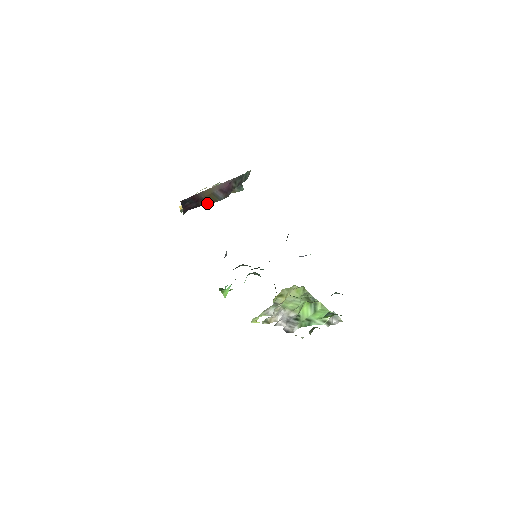
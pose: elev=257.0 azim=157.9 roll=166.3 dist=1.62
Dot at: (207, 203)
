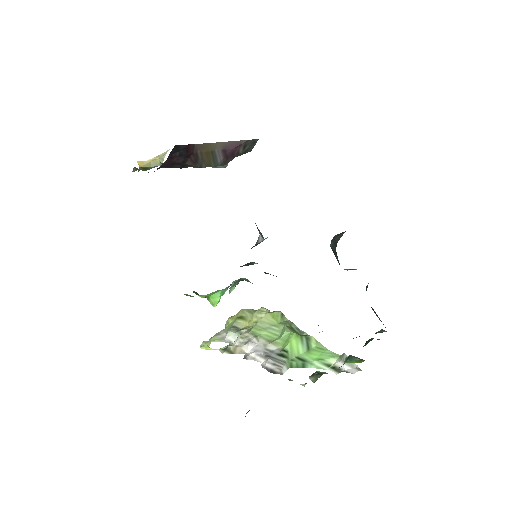
Dot at: (197, 164)
